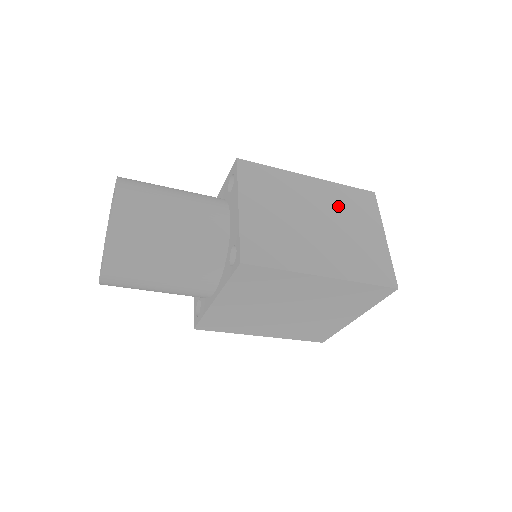
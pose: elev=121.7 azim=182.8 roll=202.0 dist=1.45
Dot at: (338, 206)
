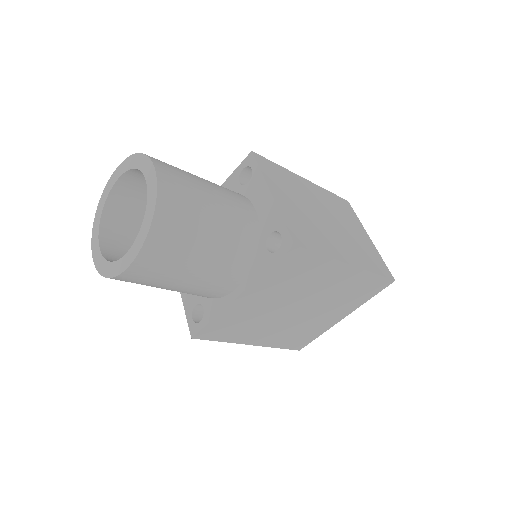
Dot at: (333, 207)
